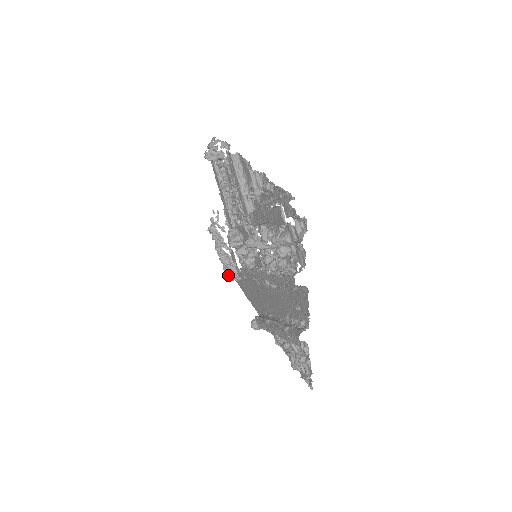
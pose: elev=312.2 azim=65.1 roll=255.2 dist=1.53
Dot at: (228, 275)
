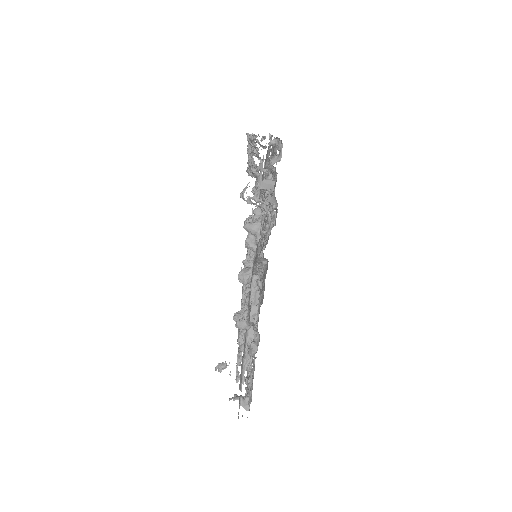
Dot at: (249, 172)
